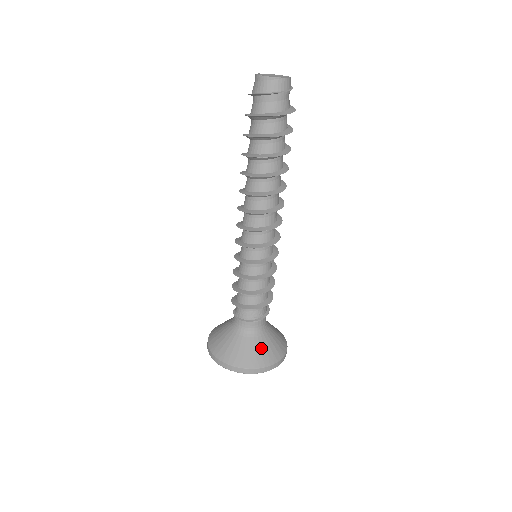
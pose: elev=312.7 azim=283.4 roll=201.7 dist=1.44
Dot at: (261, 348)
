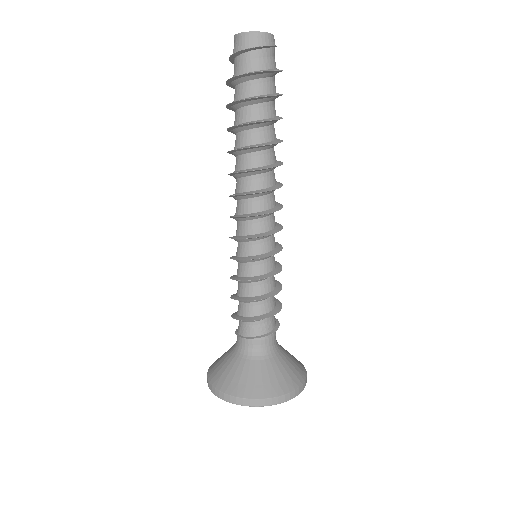
Dot at: (262, 374)
